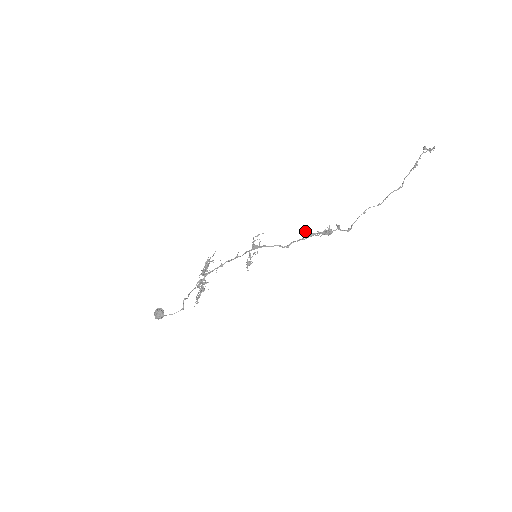
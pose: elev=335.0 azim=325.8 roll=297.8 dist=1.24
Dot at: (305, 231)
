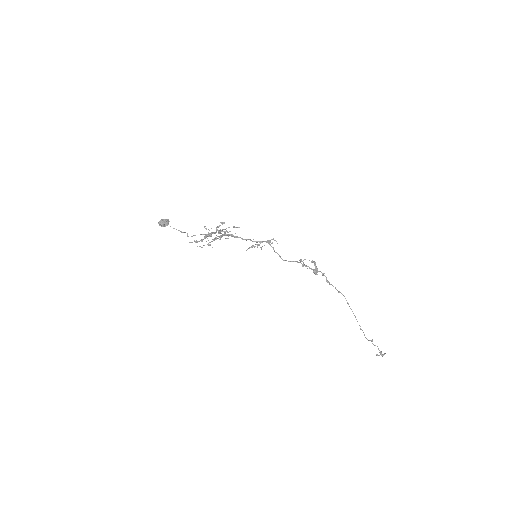
Dot at: (302, 261)
